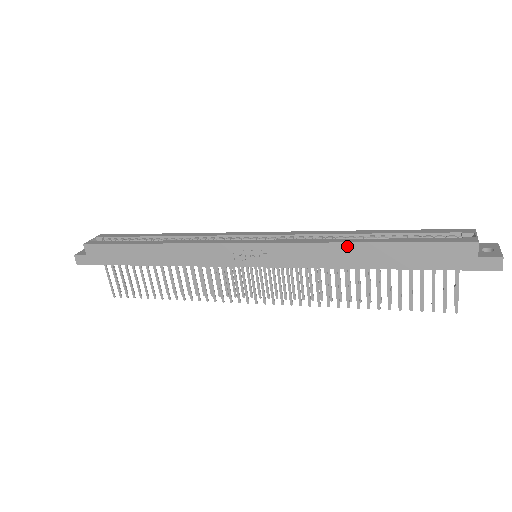
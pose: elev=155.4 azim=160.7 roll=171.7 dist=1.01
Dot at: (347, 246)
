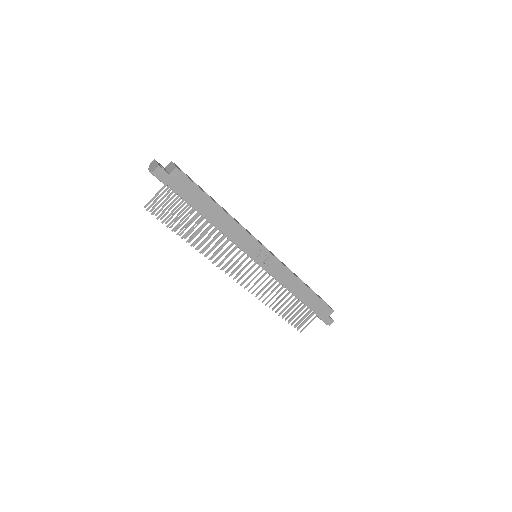
Dot at: (301, 283)
